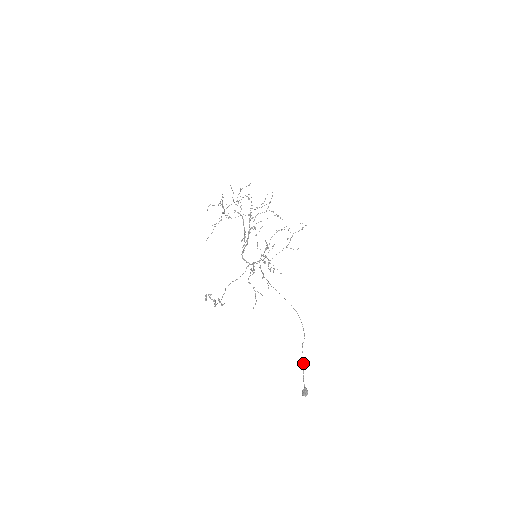
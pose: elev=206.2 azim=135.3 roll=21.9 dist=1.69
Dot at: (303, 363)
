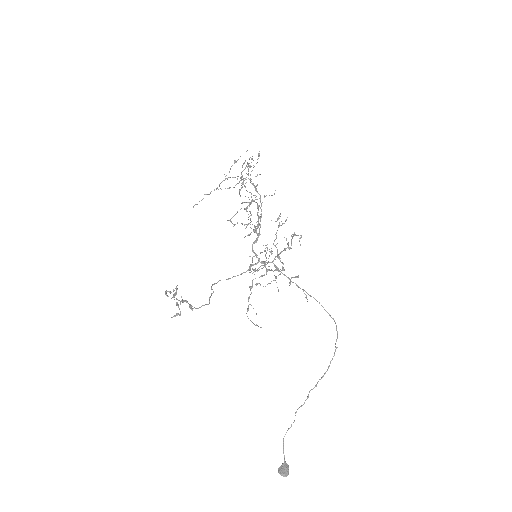
Dot at: occluded
